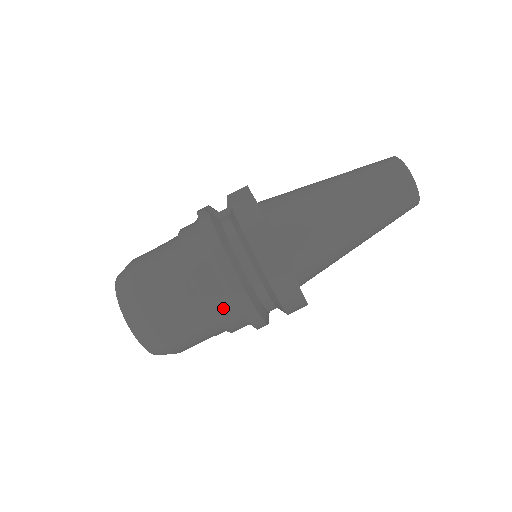
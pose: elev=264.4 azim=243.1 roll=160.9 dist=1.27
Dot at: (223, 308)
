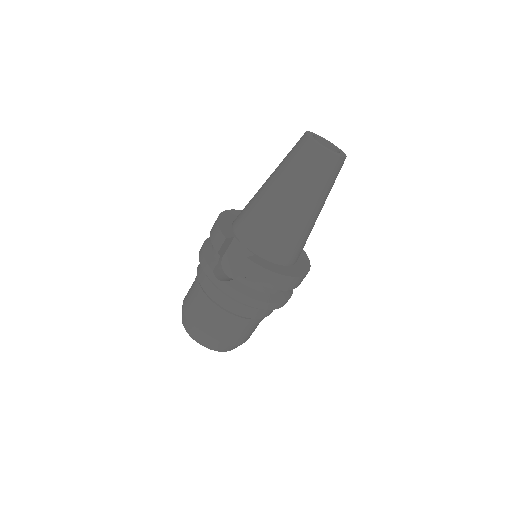
Dot at: (272, 310)
